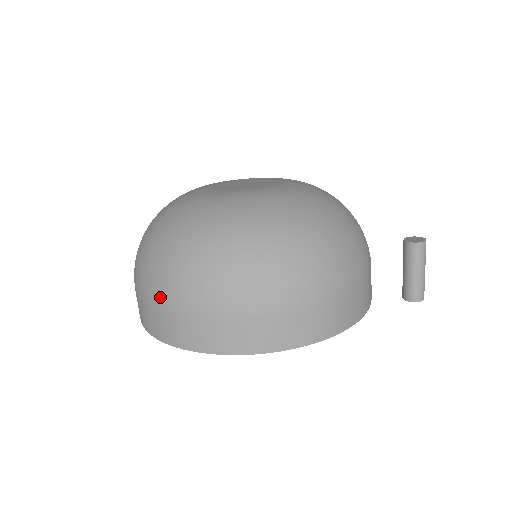
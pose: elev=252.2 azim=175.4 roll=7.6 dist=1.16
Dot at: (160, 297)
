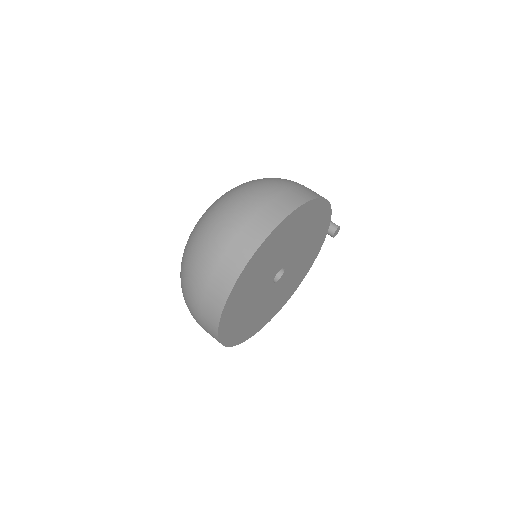
Dot at: (244, 211)
